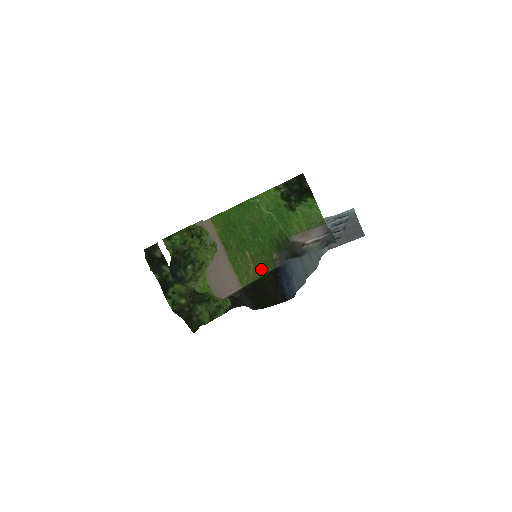
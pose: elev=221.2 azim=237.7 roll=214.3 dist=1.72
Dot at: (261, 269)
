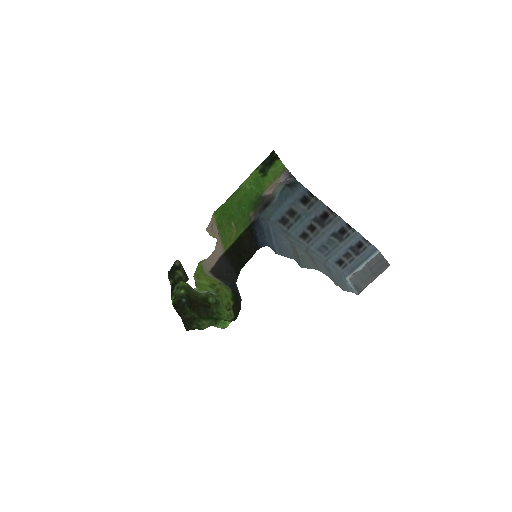
Dot at: (241, 230)
